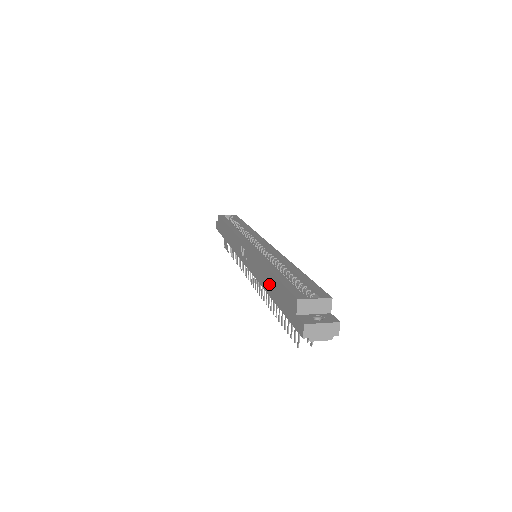
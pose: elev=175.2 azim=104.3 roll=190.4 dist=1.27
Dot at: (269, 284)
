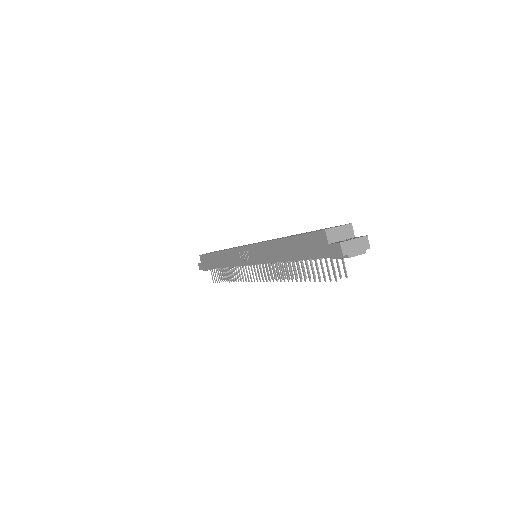
Dot at: (286, 251)
